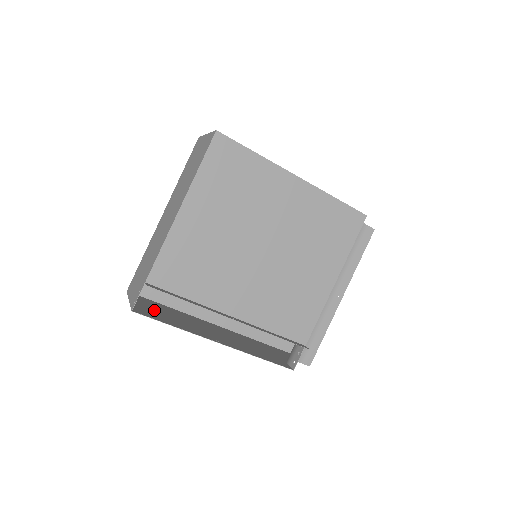
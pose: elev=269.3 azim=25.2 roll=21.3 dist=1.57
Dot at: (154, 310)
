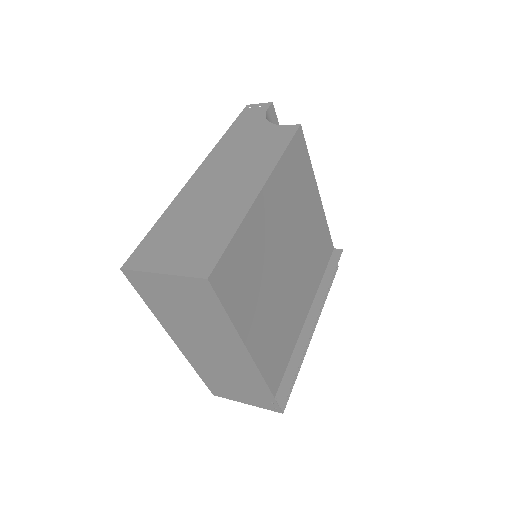
Dot at: occluded
